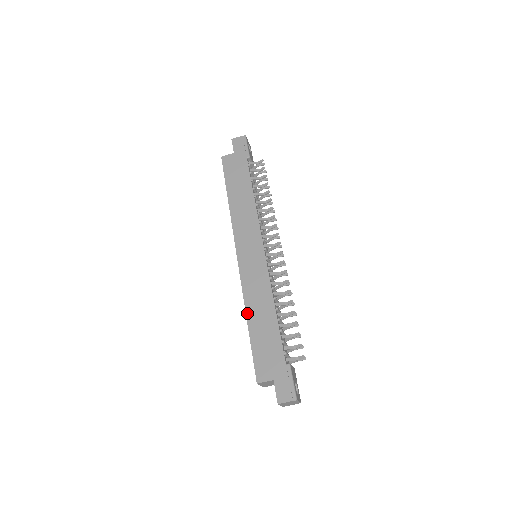
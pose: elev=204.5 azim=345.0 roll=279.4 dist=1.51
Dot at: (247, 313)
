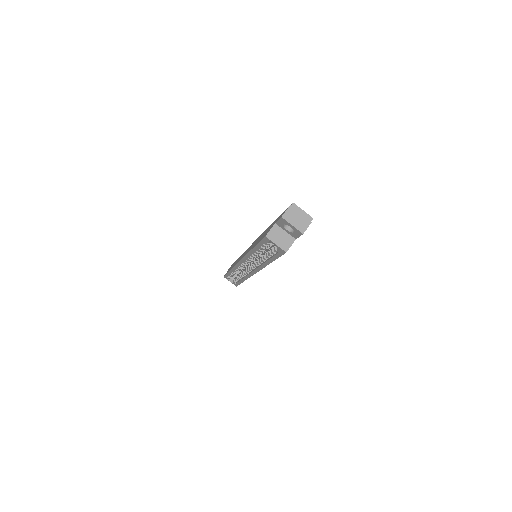
Dot at: (251, 250)
